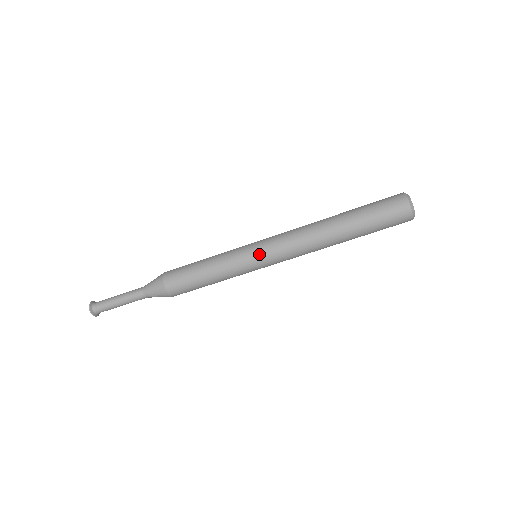
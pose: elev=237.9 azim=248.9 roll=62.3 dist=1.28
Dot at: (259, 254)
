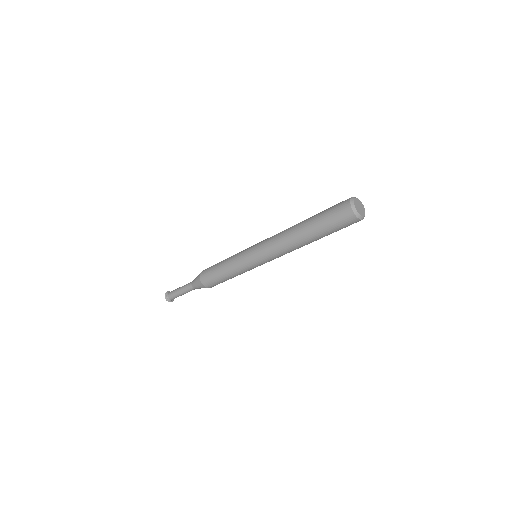
Dot at: (258, 263)
